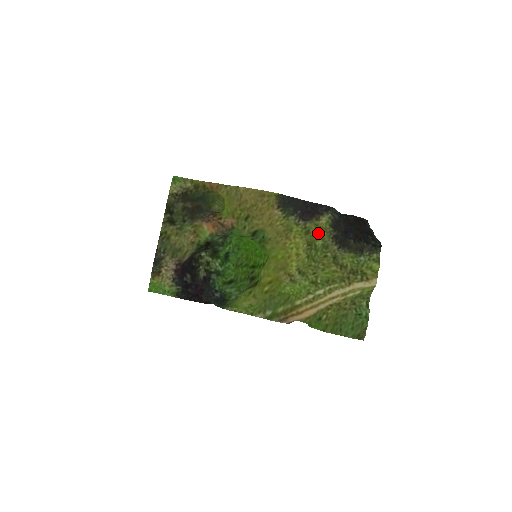
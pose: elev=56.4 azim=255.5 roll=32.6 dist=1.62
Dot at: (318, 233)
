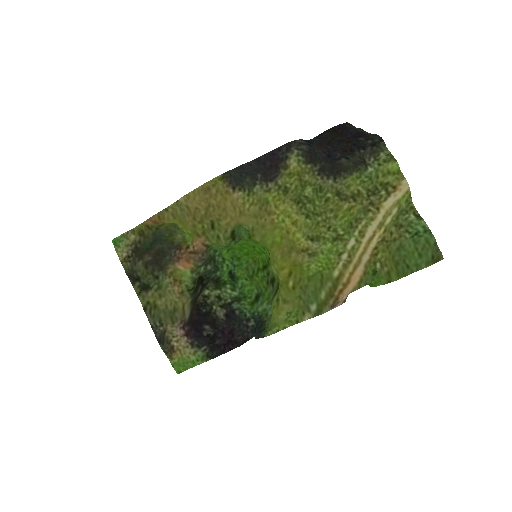
Dot at: (298, 182)
